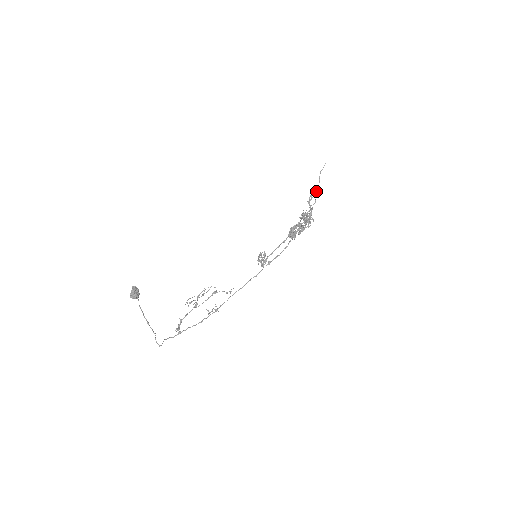
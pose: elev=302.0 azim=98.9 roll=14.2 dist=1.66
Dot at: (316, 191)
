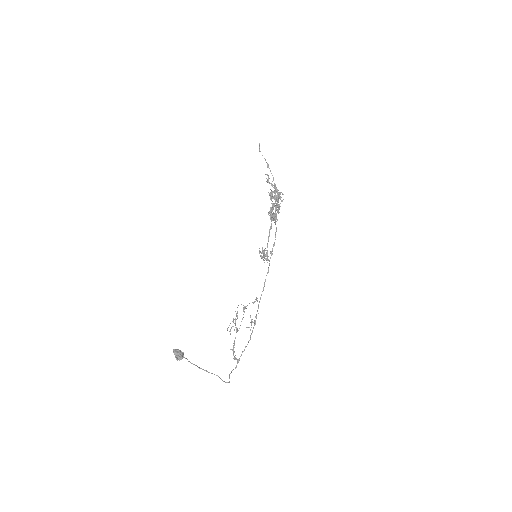
Dot at: occluded
